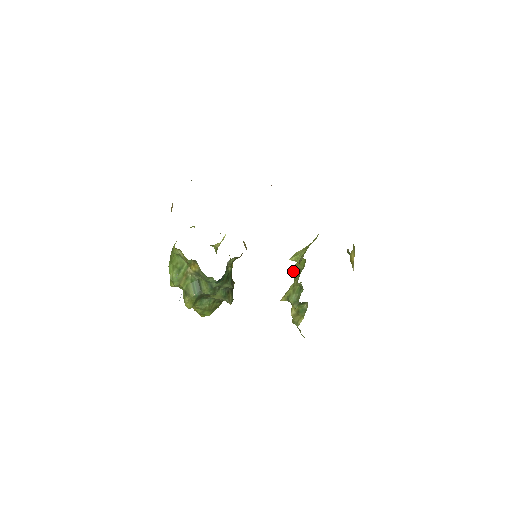
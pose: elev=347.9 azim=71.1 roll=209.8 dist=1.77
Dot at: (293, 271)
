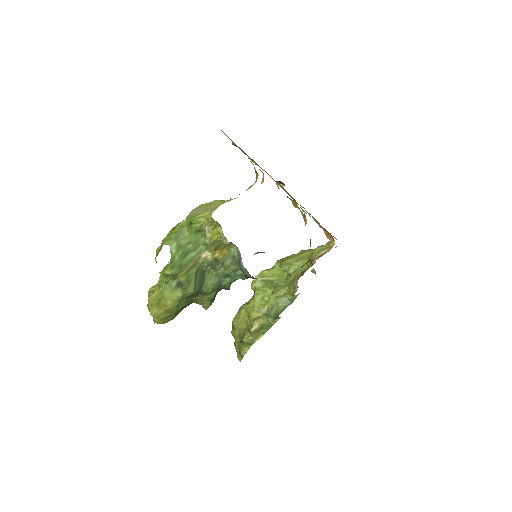
Dot at: (256, 282)
